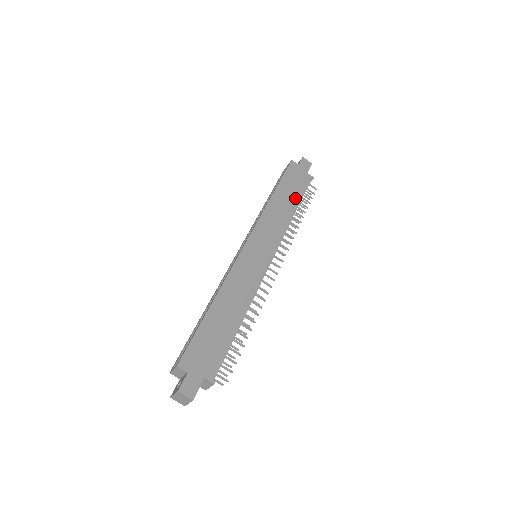
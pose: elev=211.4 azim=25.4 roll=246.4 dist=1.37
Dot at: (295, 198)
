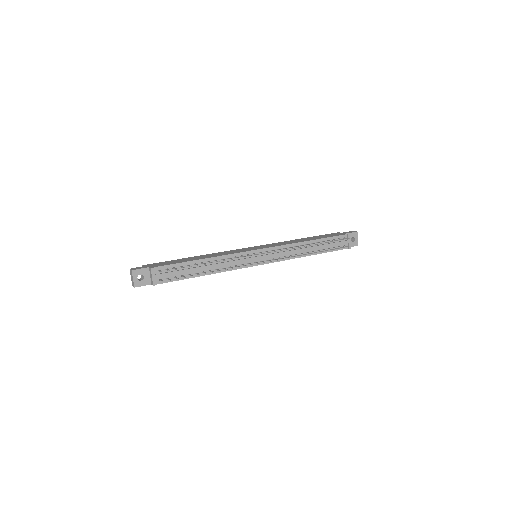
Dot at: (317, 238)
